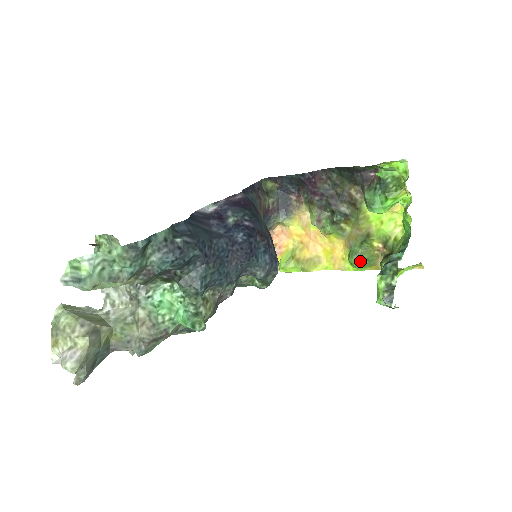
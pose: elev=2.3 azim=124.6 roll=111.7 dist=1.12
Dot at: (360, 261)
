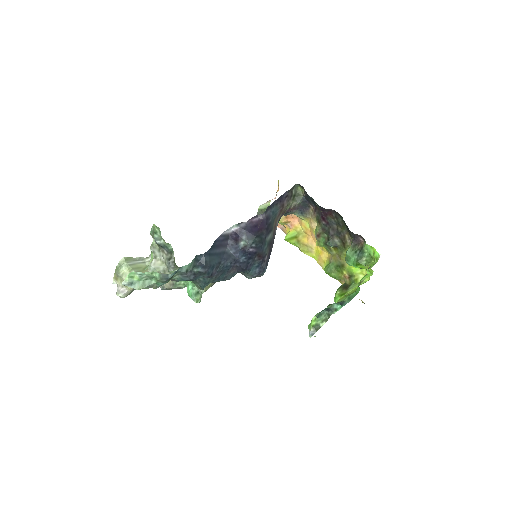
Dot at: (330, 275)
